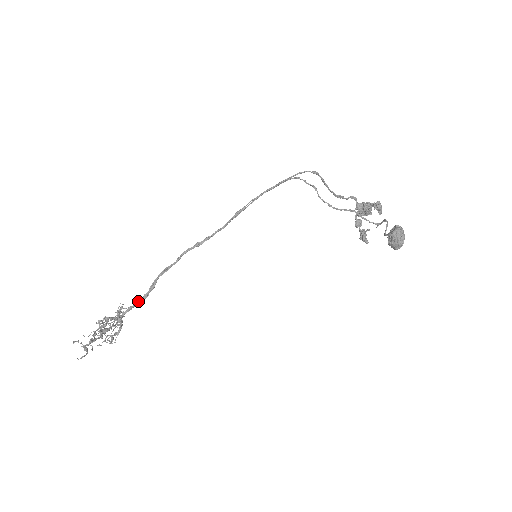
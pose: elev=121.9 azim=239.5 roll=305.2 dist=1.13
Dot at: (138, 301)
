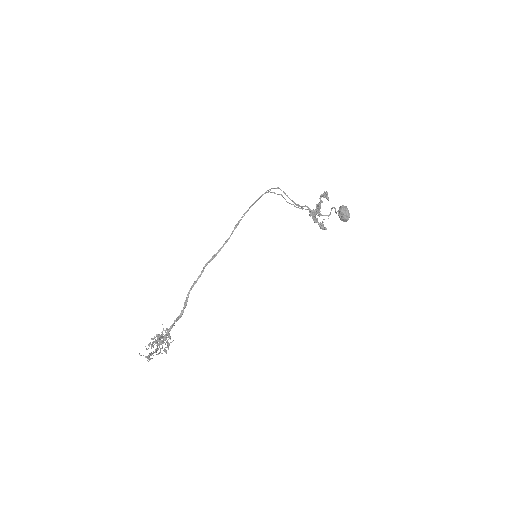
Dot at: (177, 318)
